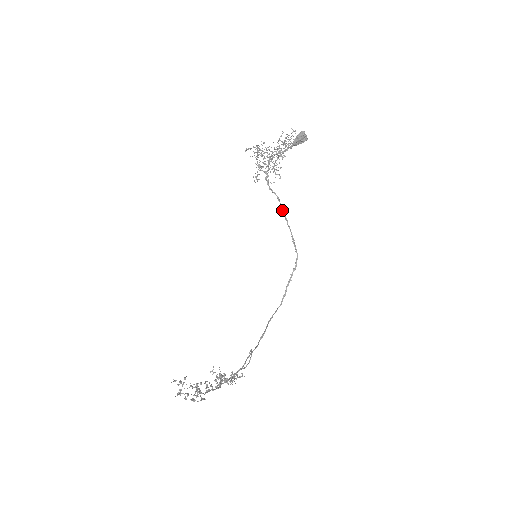
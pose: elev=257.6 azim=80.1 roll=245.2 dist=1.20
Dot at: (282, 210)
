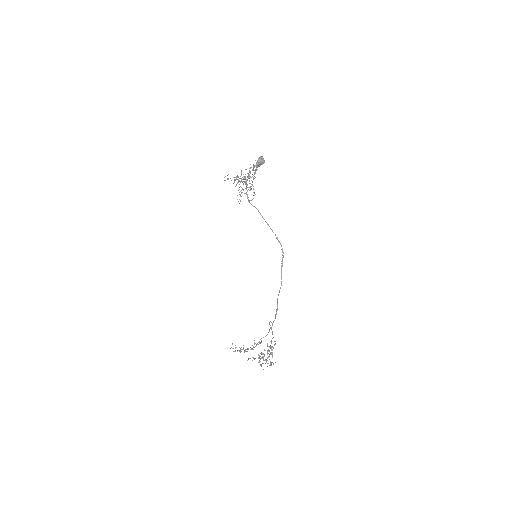
Dot at: (263, 218)
